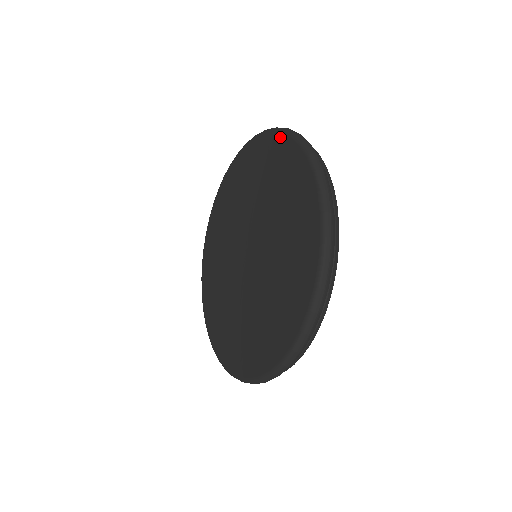
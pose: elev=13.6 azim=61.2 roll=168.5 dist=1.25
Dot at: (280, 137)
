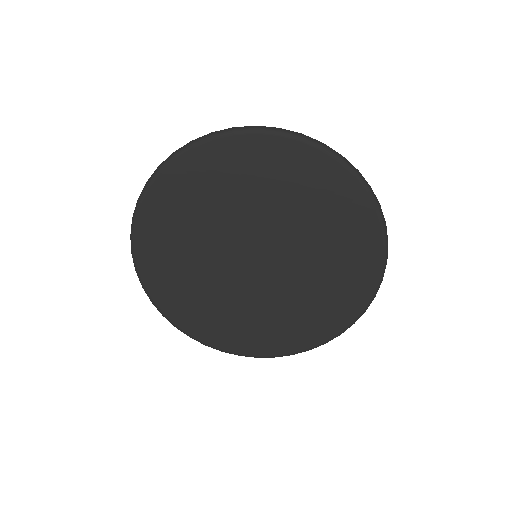
Dot at: (378, 265)
